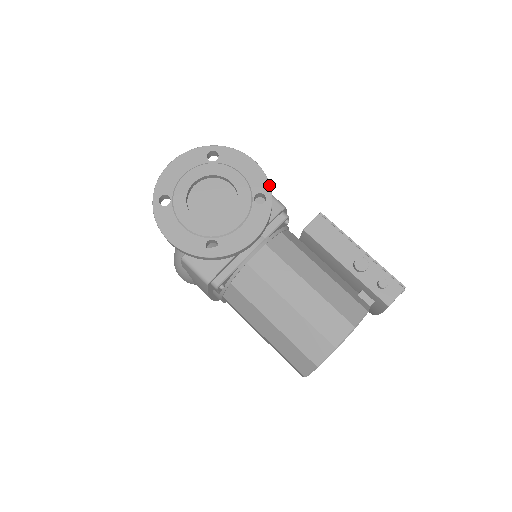
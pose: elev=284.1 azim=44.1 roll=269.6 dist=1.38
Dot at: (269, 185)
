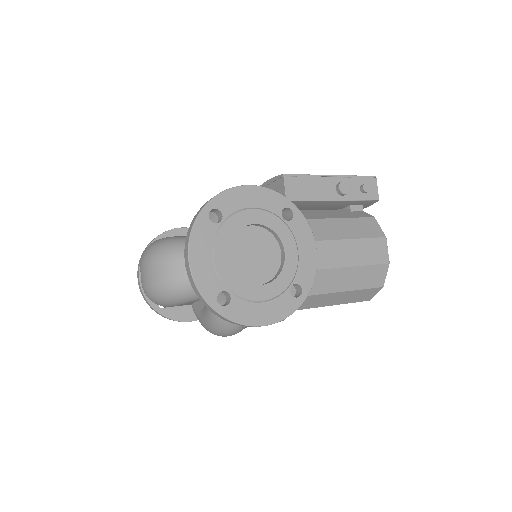
Dot at: (282, 196)
